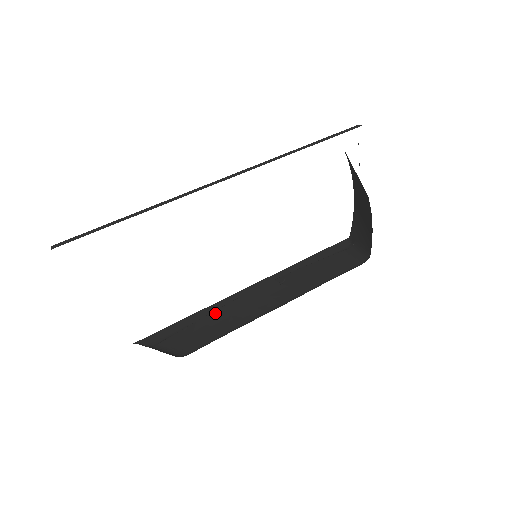
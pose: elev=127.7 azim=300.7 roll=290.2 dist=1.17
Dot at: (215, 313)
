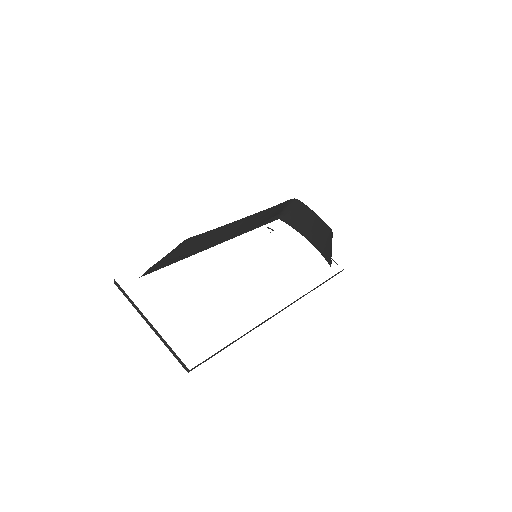
Dot at: occluded
